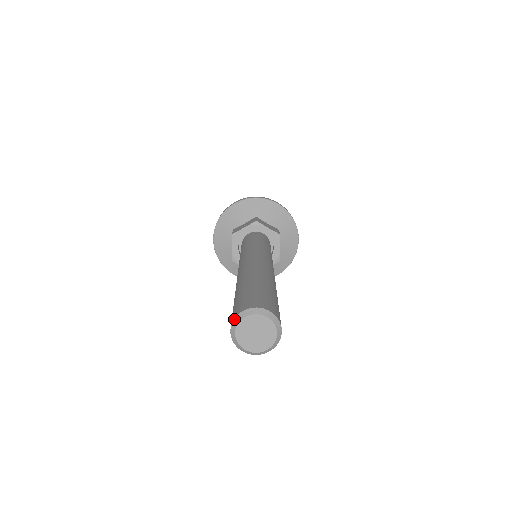
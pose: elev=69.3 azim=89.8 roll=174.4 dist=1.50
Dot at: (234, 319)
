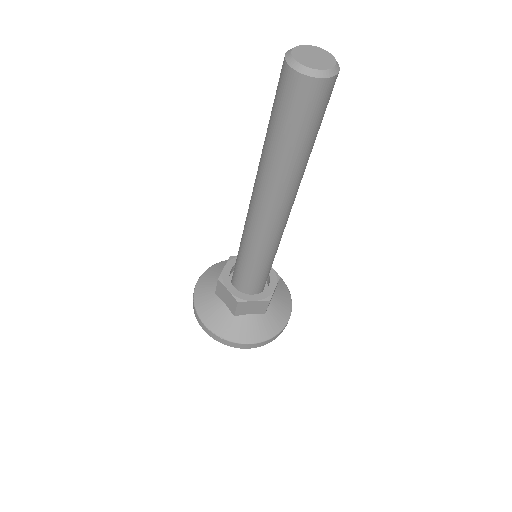
Dot at: (294, 47)
